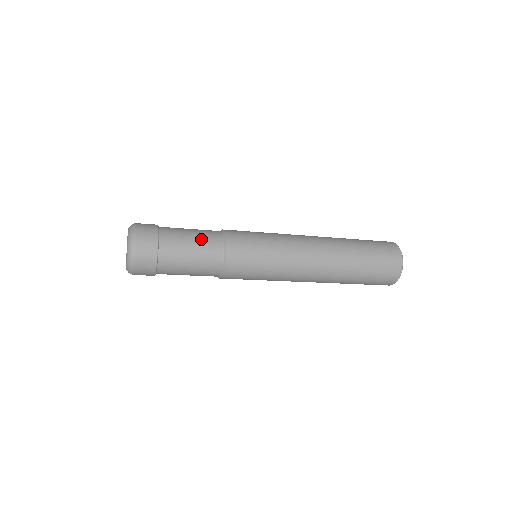
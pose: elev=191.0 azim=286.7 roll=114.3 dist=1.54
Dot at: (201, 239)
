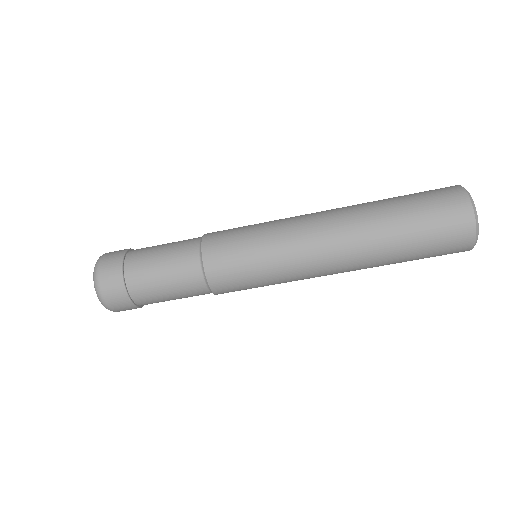
Dot at: occluded
